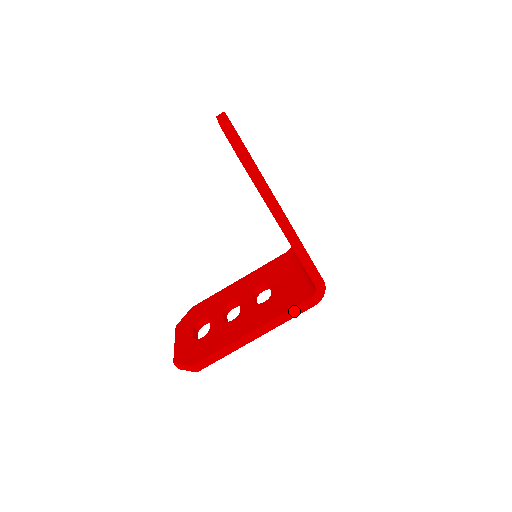
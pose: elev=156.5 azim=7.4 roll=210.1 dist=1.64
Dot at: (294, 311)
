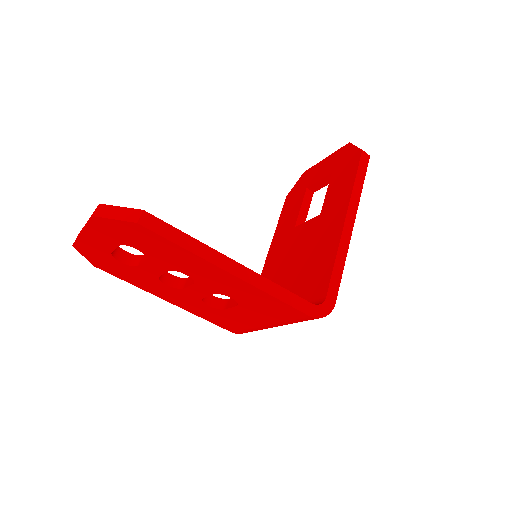
Dot at: (290, 296)
